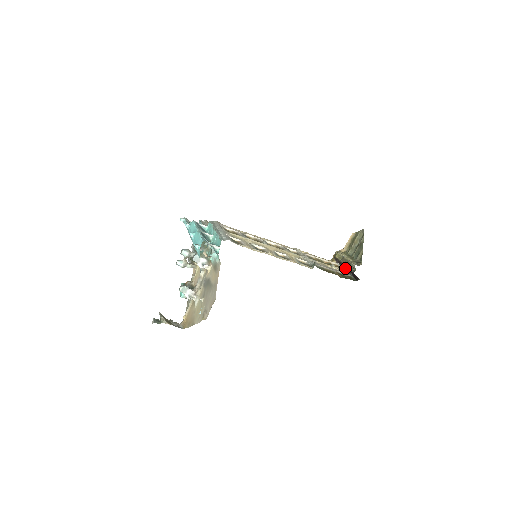
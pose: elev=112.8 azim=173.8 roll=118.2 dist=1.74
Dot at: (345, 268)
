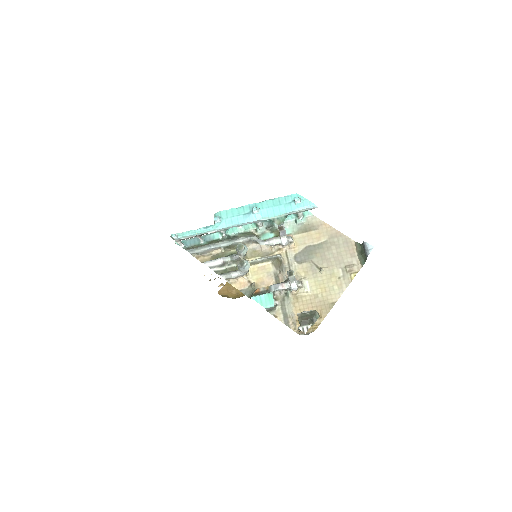
Dot at: occluded
